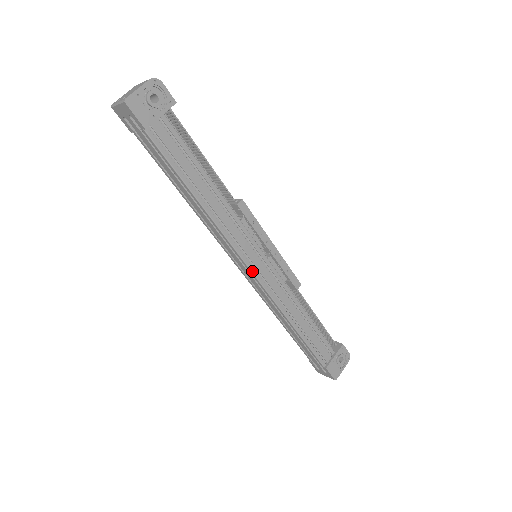
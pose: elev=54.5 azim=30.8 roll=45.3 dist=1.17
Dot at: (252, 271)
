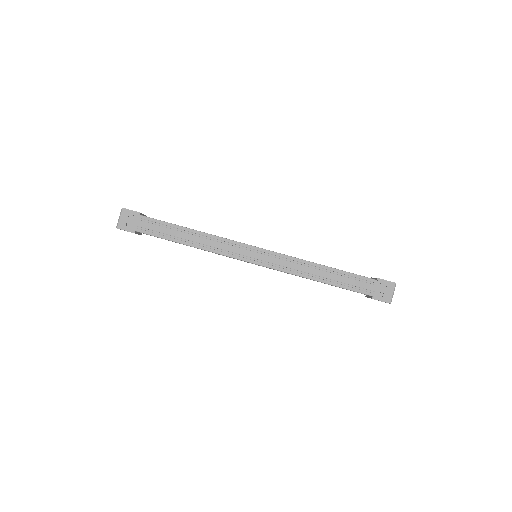
Dot at: (259, 248)
